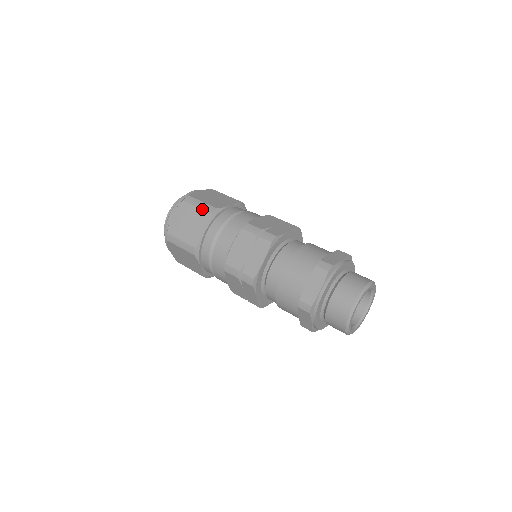
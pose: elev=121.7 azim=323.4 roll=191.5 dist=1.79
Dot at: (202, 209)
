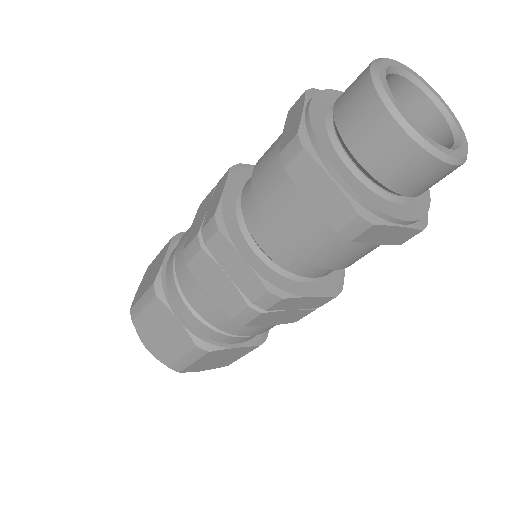
Dot at: (147, 305)
